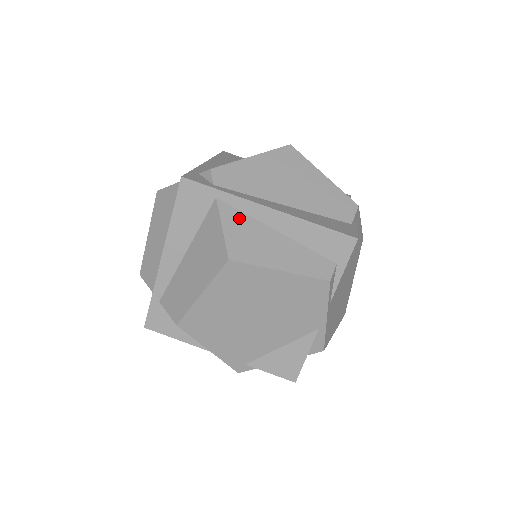
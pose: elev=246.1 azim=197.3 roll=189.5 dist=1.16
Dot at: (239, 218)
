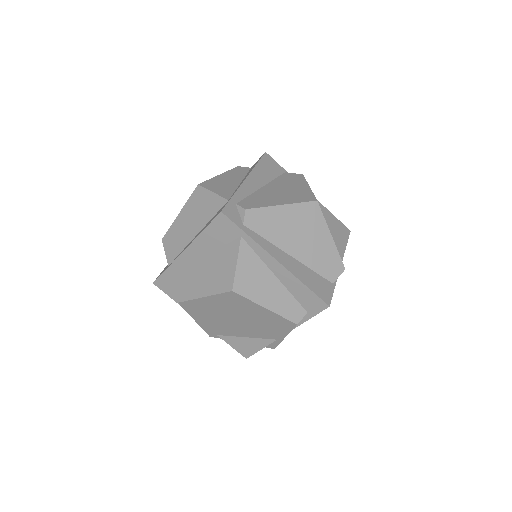
Dot at: (252, 258)
